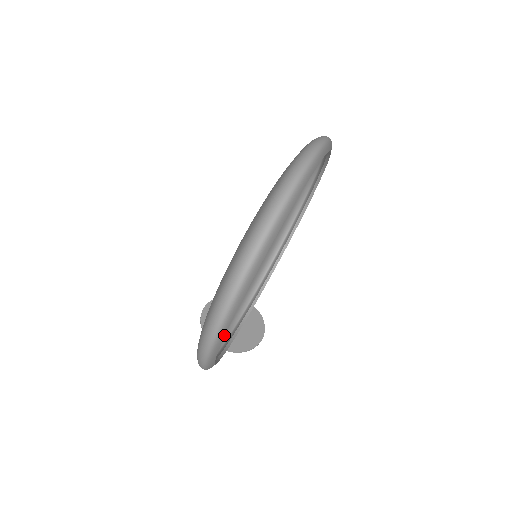
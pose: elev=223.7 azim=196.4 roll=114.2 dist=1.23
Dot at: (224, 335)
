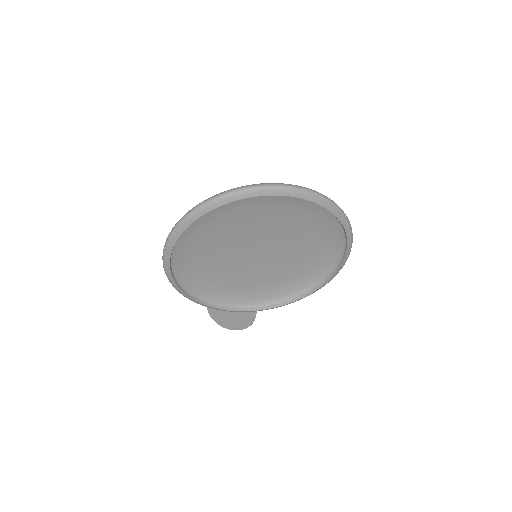
Dot at: (173, 245)
